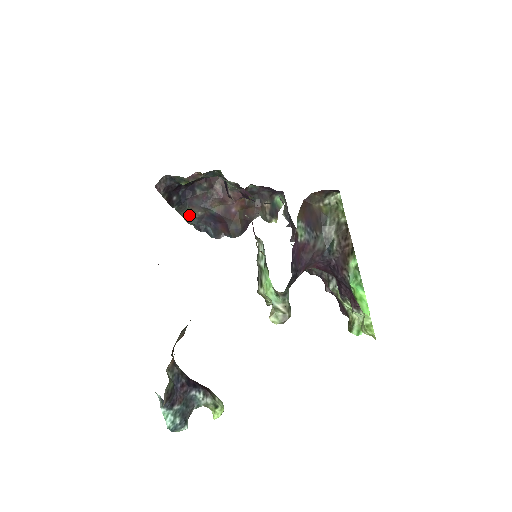
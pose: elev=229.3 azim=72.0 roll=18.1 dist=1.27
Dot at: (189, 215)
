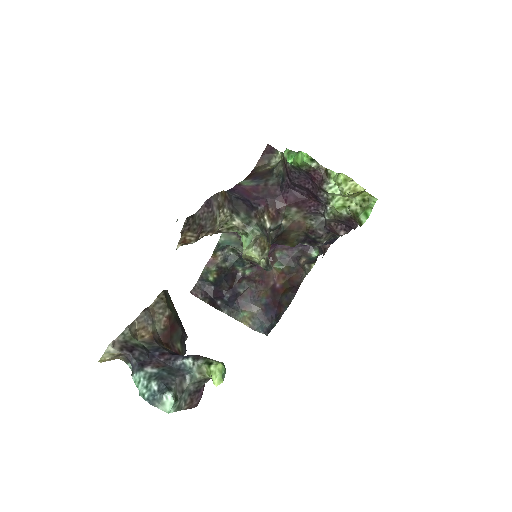
Dot at: (248, 320)
